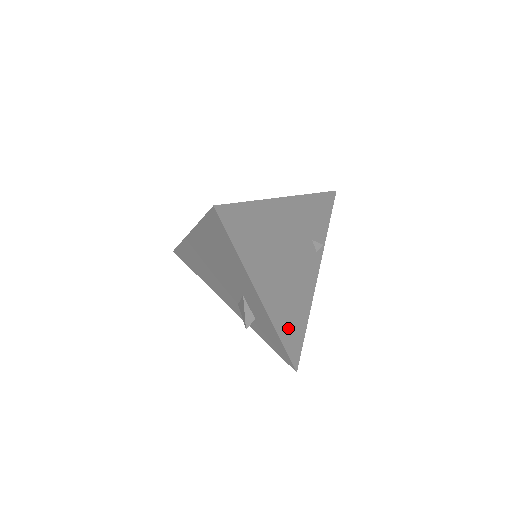
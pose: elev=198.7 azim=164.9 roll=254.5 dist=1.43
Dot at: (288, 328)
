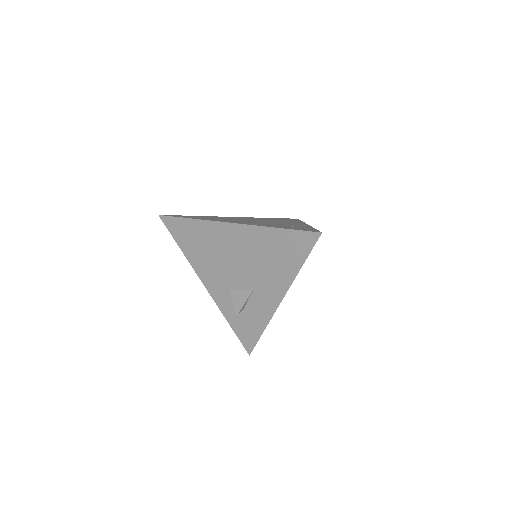
Dot at: occluded
